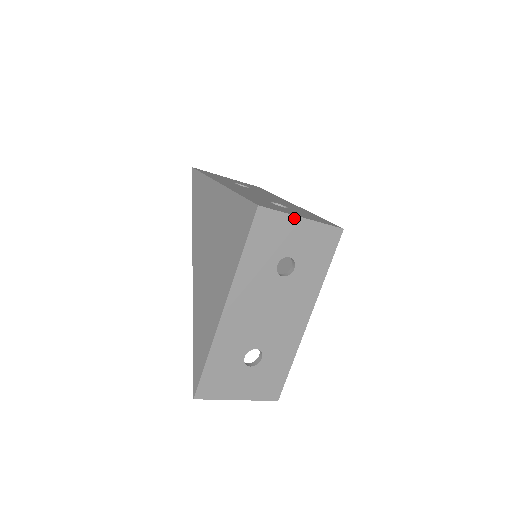
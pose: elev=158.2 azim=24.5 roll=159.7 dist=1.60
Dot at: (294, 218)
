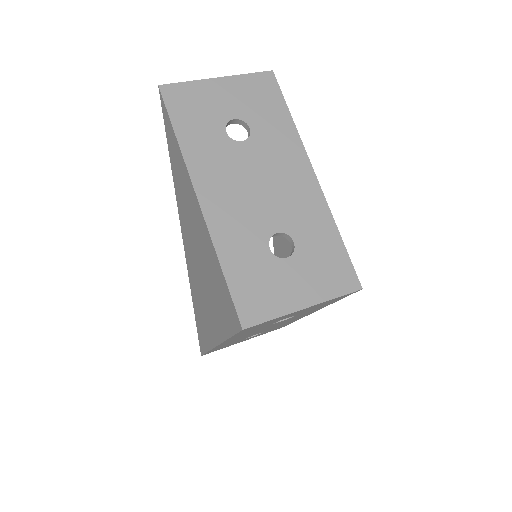
Dot at: occluded
